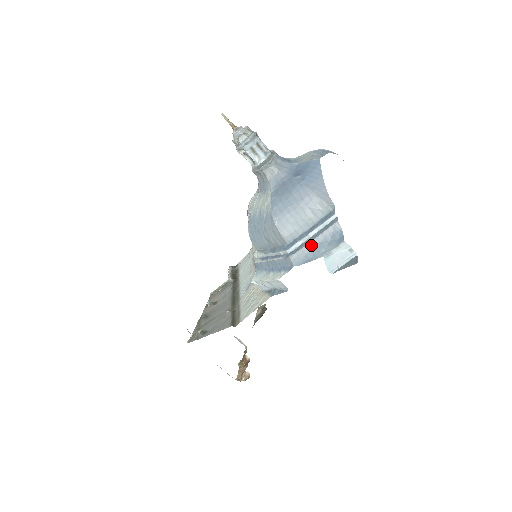
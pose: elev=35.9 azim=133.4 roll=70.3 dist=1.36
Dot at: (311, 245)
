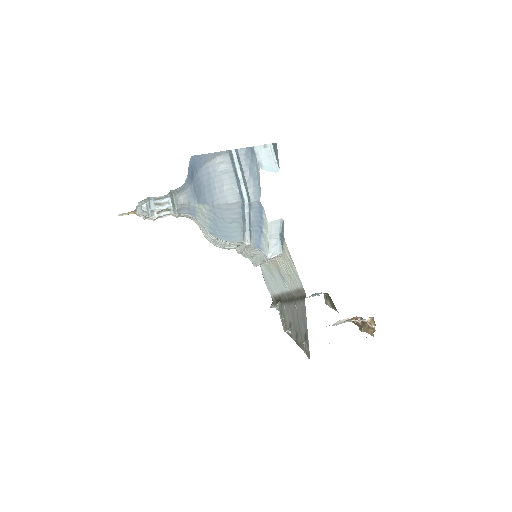
Dot at: (248, 179)
